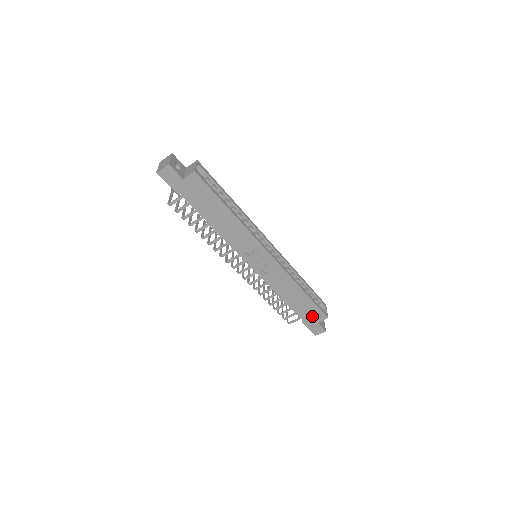
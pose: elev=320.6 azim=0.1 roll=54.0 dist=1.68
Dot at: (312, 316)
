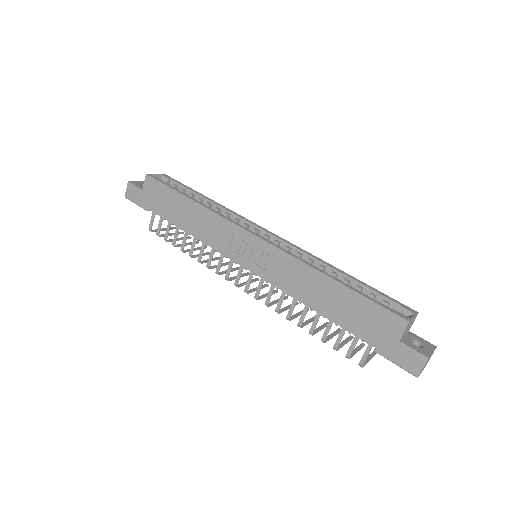
Dot at: (379, 328)
